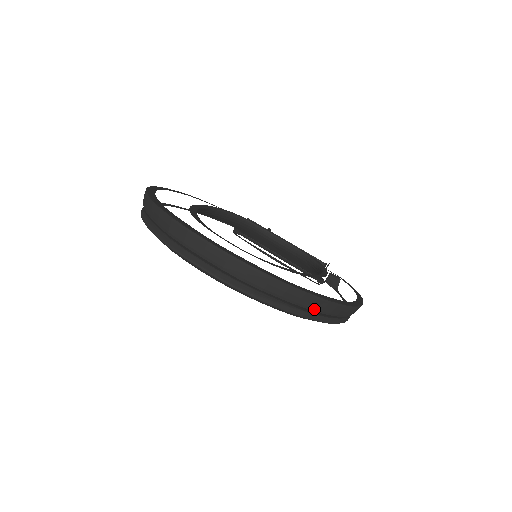
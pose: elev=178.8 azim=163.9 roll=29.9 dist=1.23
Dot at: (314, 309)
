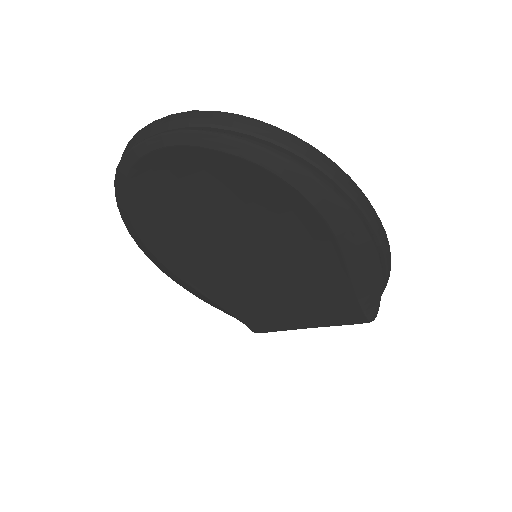
Dot at: (278, 143)
